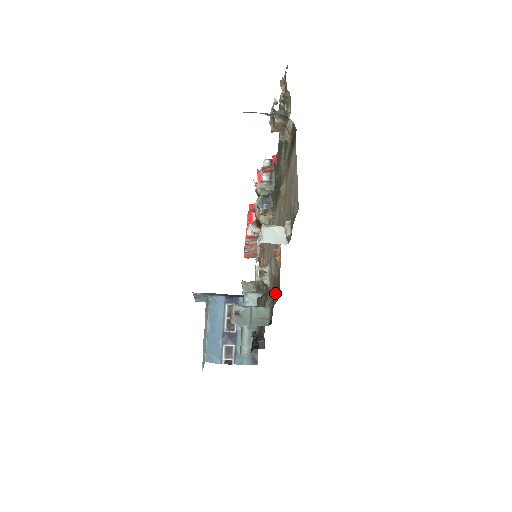
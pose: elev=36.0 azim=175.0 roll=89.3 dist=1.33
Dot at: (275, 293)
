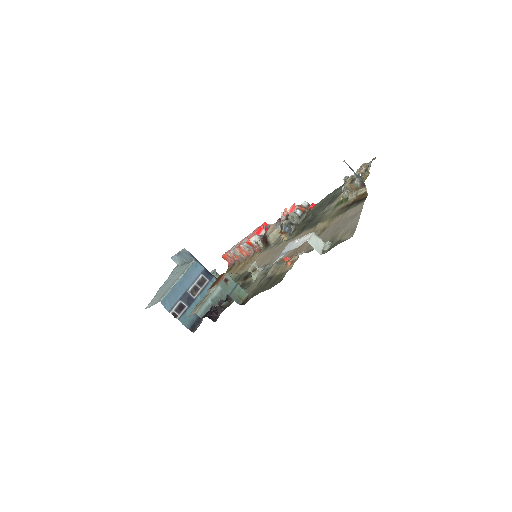
Dot at: (265, 285)
